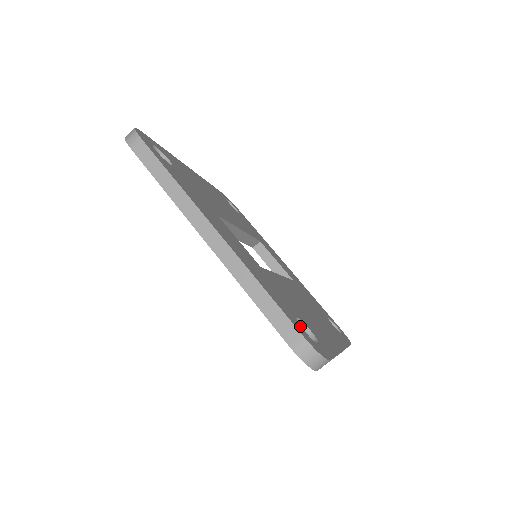
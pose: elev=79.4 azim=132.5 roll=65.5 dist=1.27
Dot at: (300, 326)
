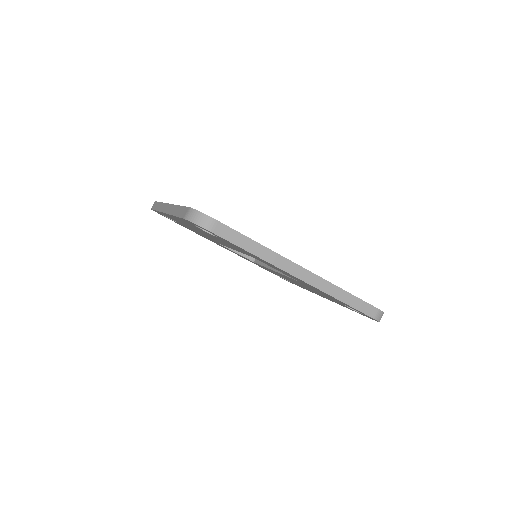
Dot at: occluded
